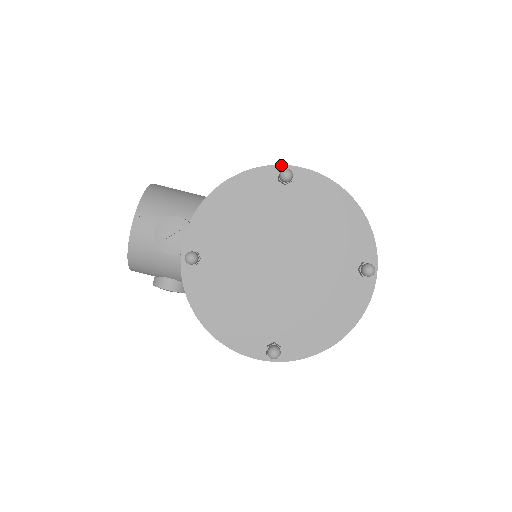
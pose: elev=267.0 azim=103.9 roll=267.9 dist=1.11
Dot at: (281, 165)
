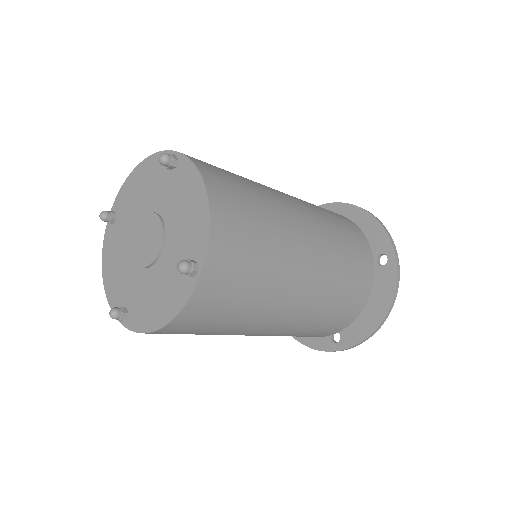
Dot at: (175, 151)
